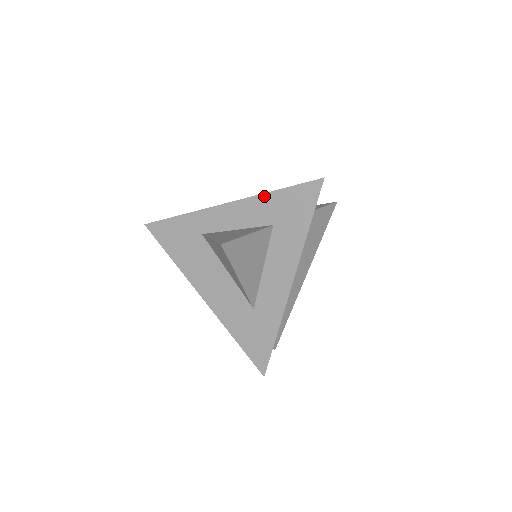
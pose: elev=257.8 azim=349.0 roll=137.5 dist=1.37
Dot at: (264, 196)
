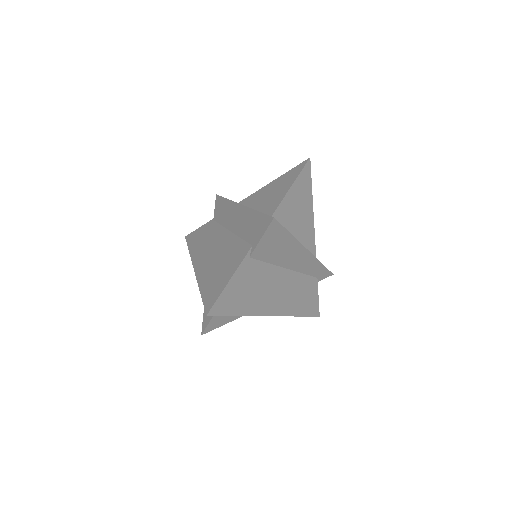
Dot at: occluded
